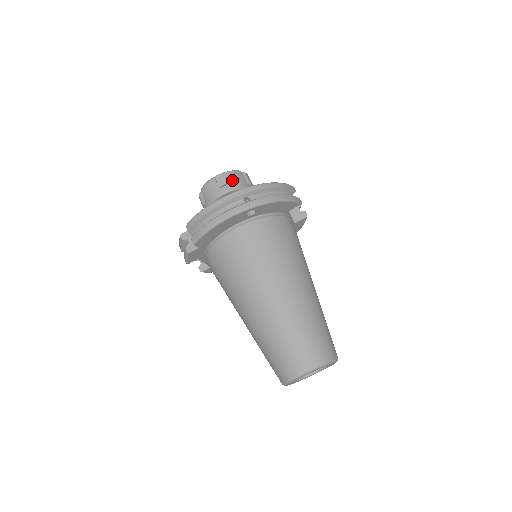
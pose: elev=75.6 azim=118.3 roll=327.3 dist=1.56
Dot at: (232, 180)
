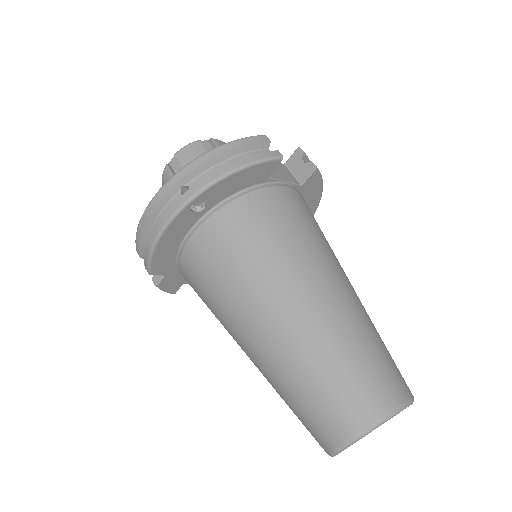
Dot at: (188, 159)
